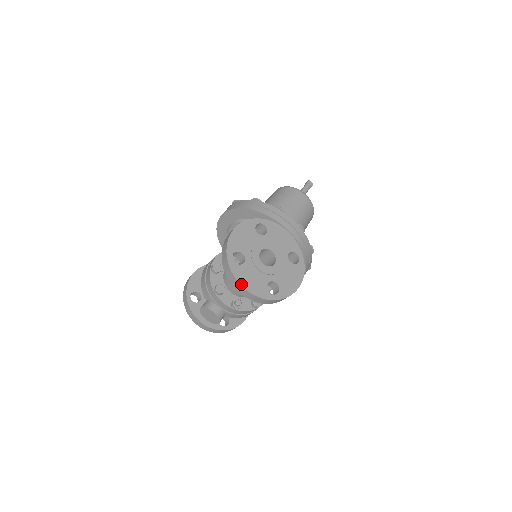
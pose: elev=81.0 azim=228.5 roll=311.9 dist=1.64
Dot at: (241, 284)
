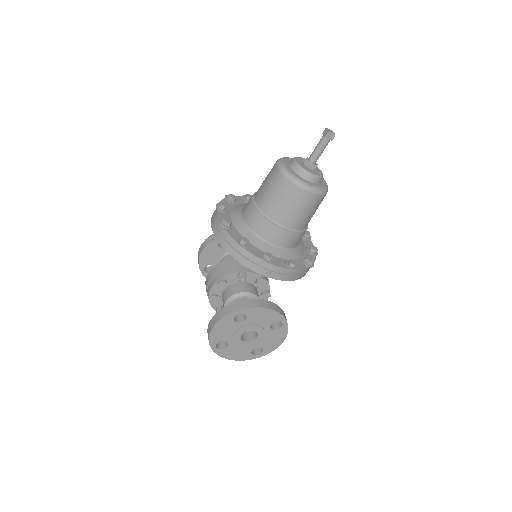
Dot at: (228, 359)
